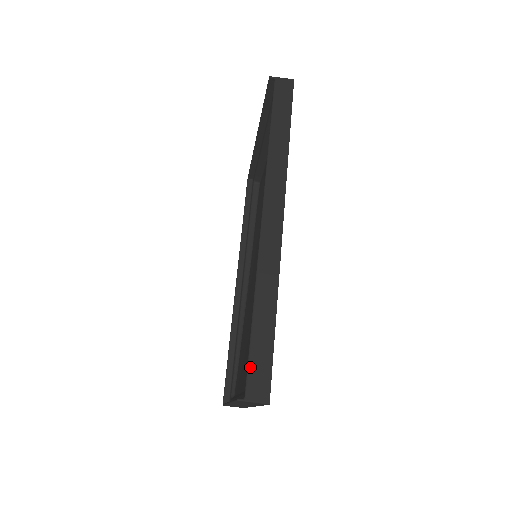
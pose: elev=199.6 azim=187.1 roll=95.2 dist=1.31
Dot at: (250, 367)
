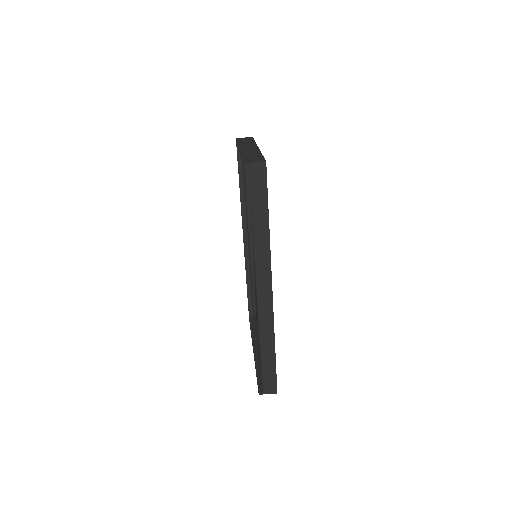
Dot at: (263, 379)
